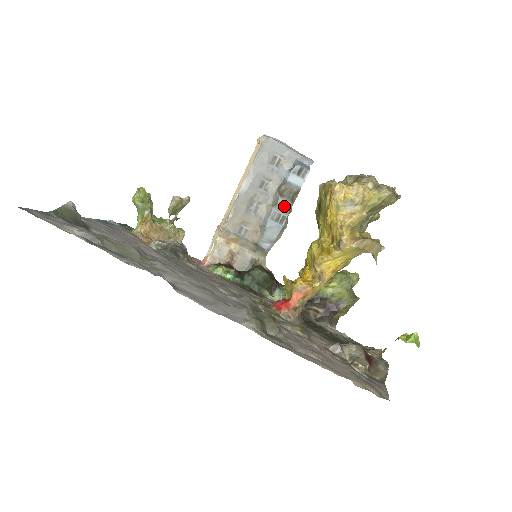
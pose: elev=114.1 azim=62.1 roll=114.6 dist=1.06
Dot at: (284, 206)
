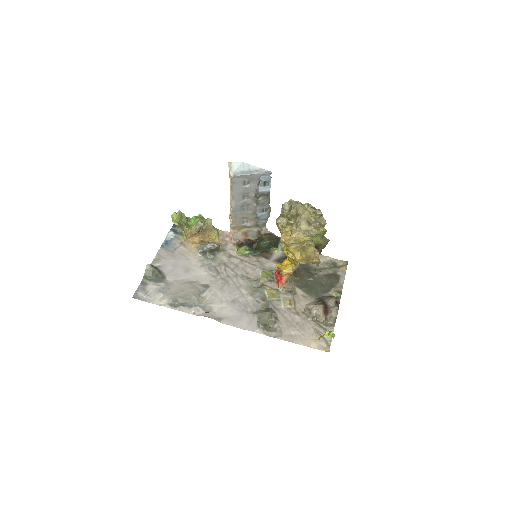
Dot at: (264, 204)
